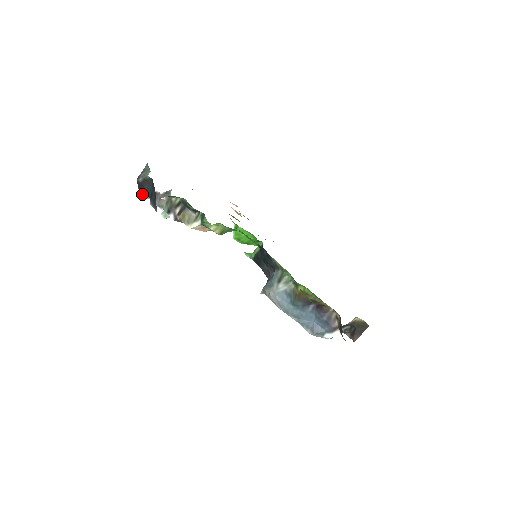
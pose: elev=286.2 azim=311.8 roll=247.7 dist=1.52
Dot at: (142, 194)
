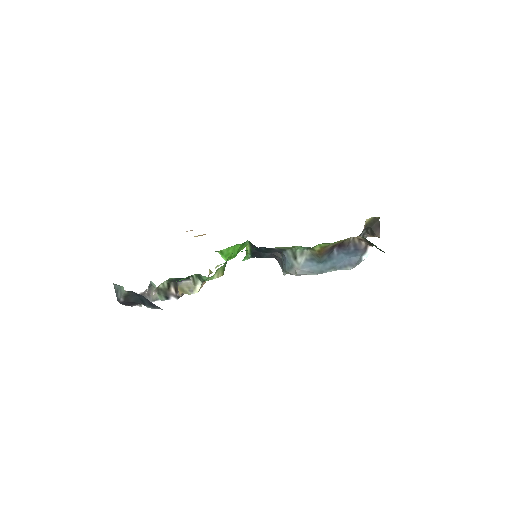
Dot at: (132, 306)
